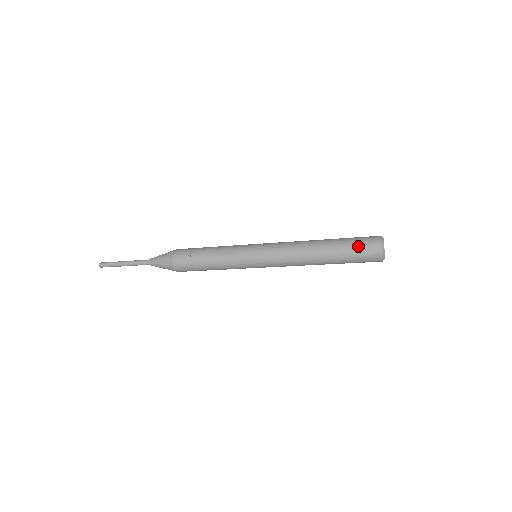
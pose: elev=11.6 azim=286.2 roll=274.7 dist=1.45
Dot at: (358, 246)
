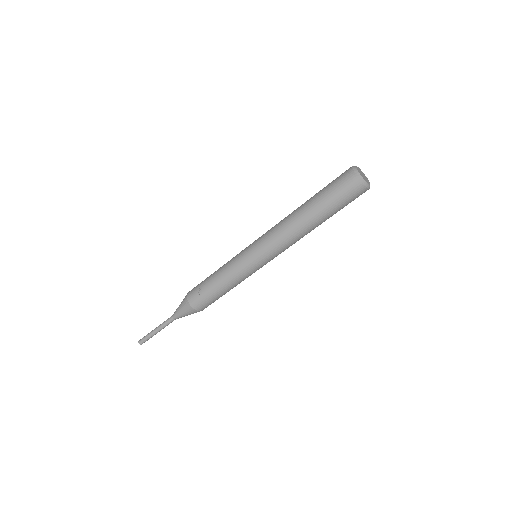
Dot at: (335, 189)
